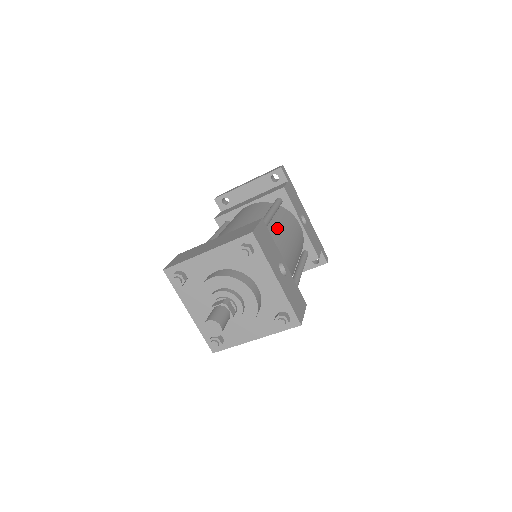
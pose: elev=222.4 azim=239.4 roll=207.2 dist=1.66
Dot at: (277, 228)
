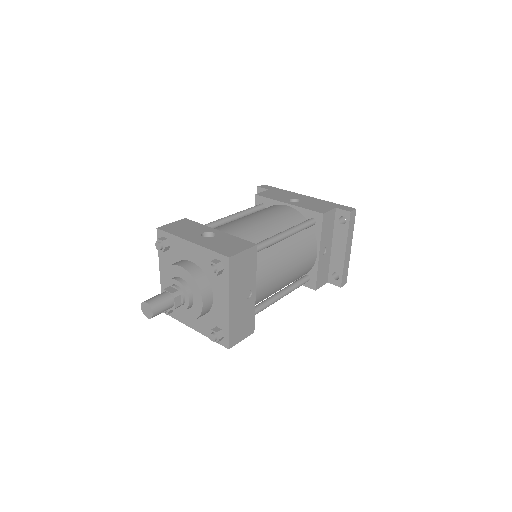
Dot at: occluded
